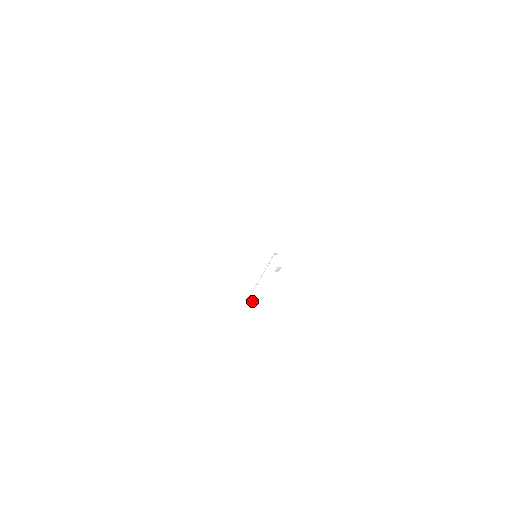
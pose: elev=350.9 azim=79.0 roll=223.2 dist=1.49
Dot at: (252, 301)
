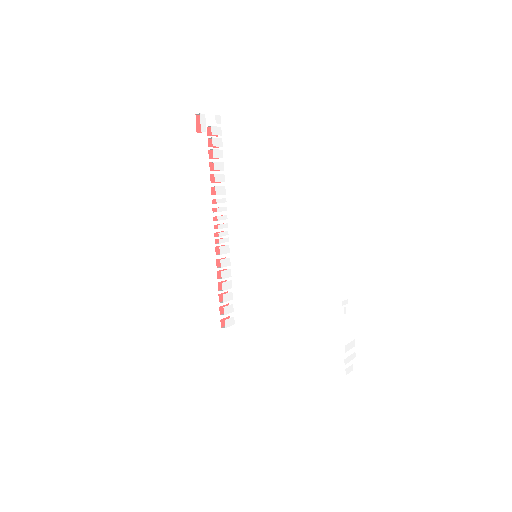
Dot at: (221, 314)
